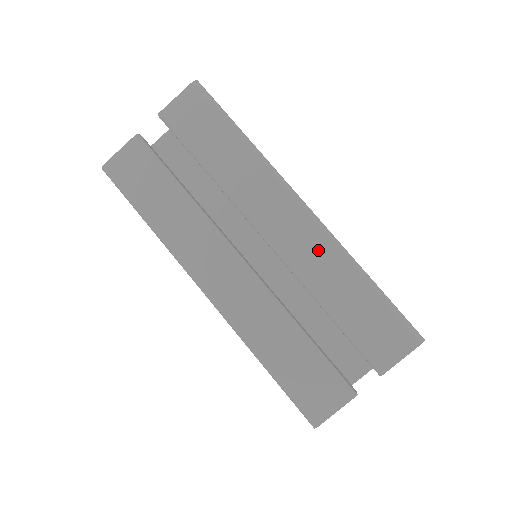
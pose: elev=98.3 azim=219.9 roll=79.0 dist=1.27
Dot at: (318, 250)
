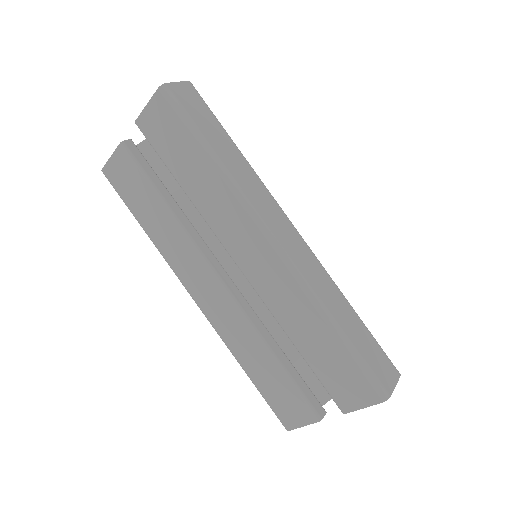
Dot at: (287, 290)
